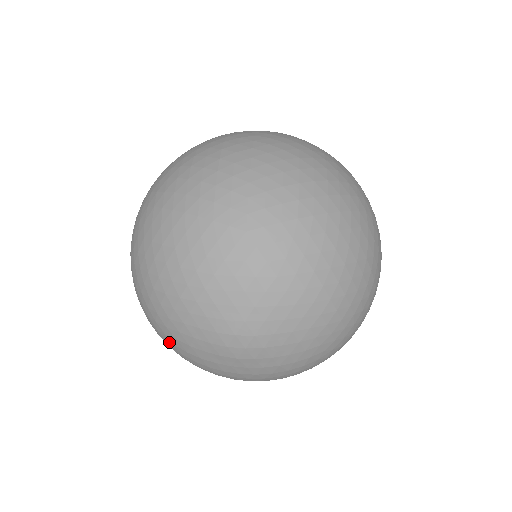
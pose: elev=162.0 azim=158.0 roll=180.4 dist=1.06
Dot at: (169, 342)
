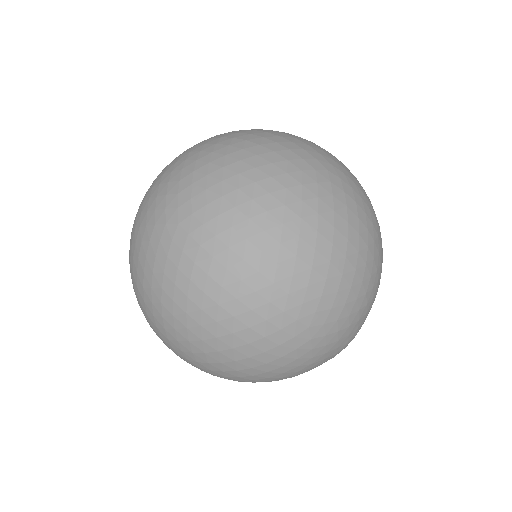
Dot at: occluded
